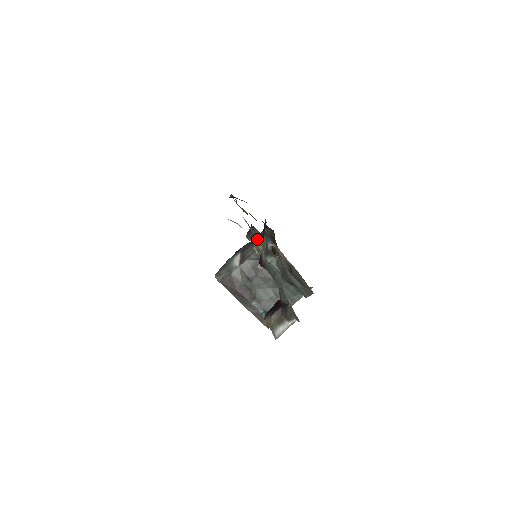
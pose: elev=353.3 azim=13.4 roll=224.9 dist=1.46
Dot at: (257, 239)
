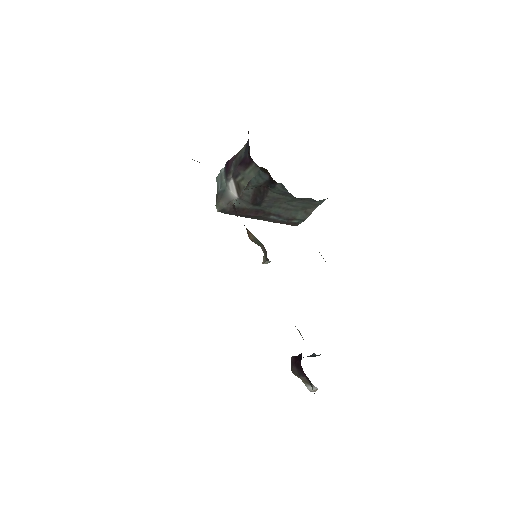
Dot at: (249, 235)
